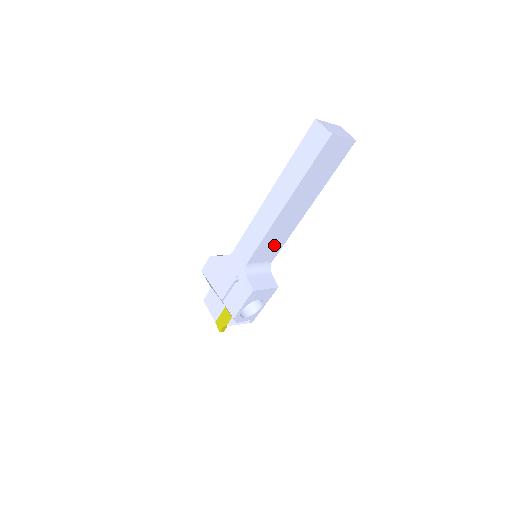
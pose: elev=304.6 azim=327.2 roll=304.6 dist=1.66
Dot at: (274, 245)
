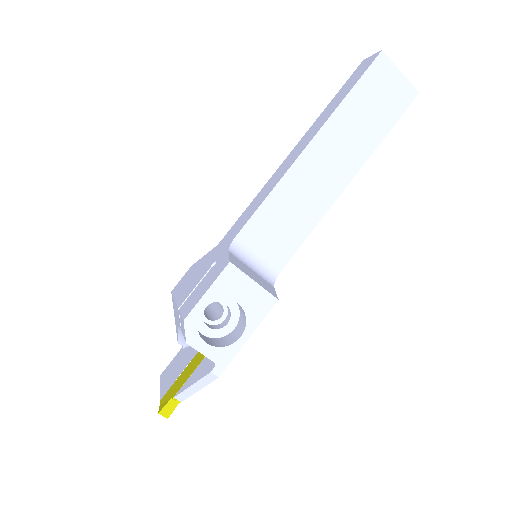
Dot at: (286, 230)
